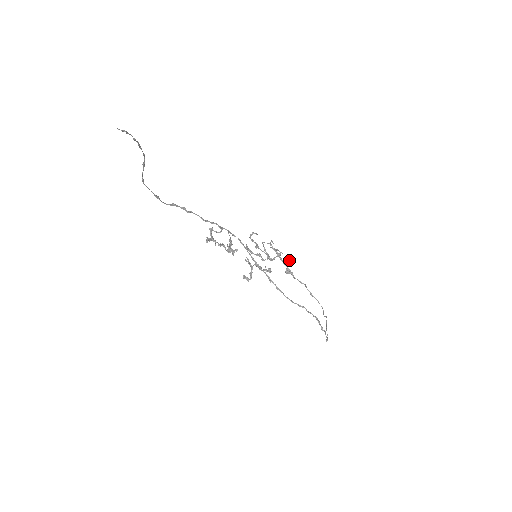
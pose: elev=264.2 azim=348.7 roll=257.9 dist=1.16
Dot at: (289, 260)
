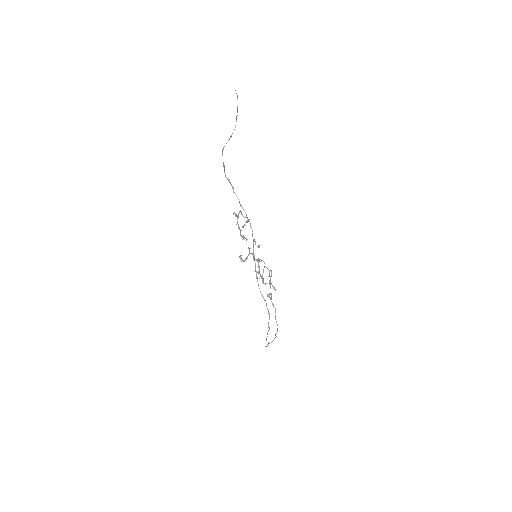
Dot at: occluded
